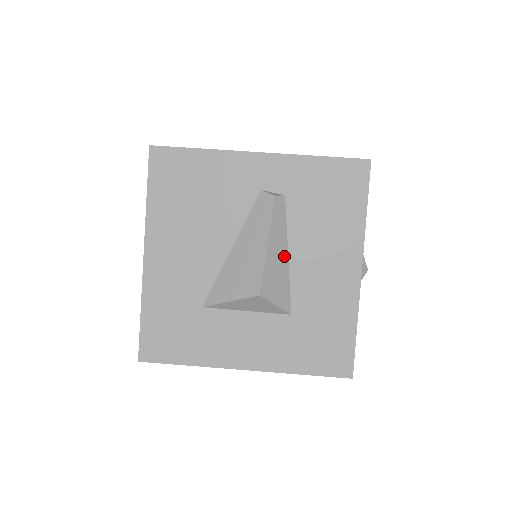
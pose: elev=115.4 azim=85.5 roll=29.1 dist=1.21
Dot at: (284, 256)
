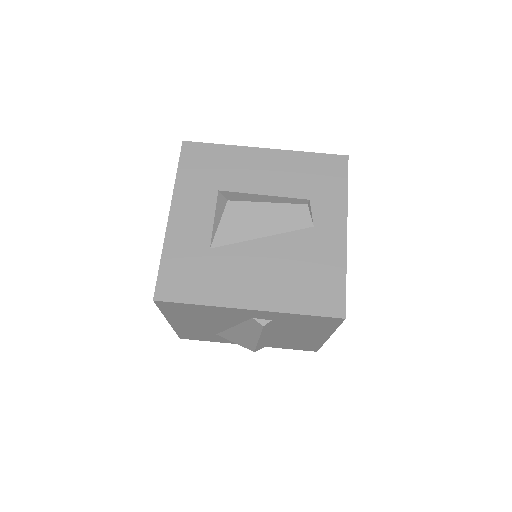
Dot at: (272, 333)
